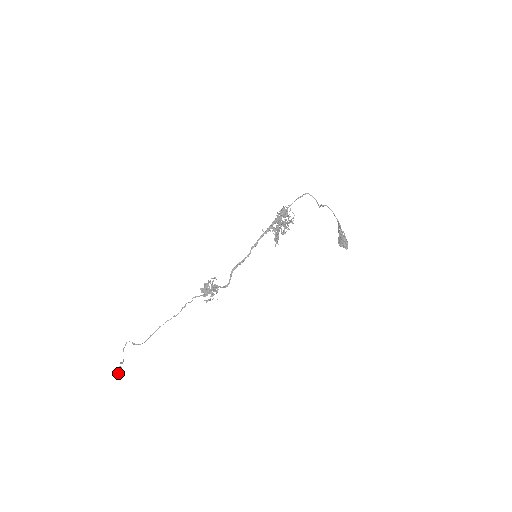
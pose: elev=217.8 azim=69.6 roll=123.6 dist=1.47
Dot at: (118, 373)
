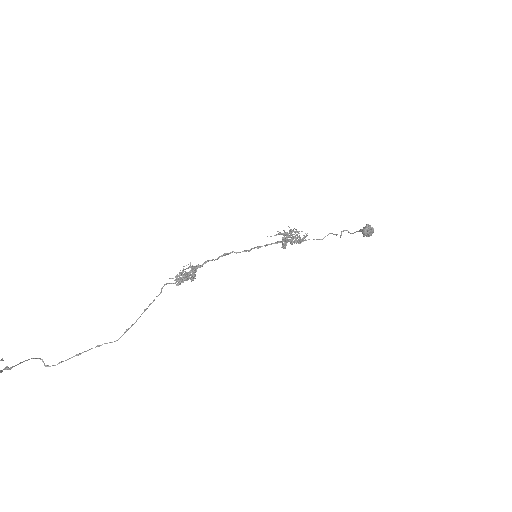
Dot at: out of frame
